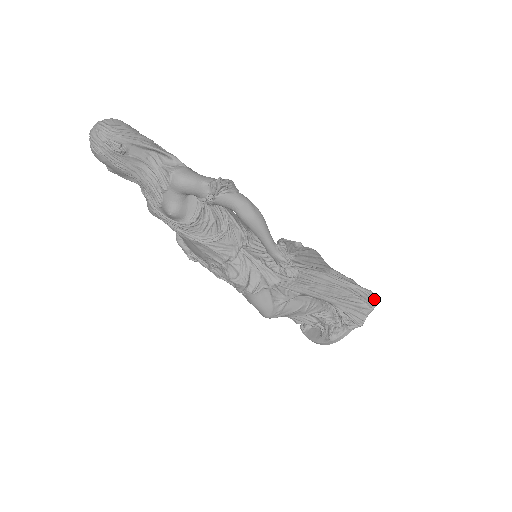
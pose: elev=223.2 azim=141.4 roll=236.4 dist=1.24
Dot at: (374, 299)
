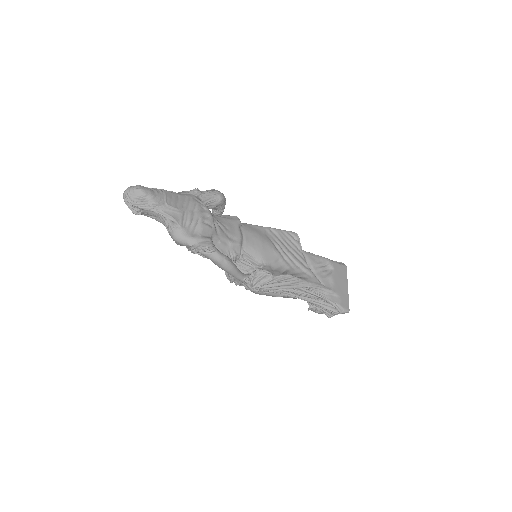
Dot at: (339, 312)
